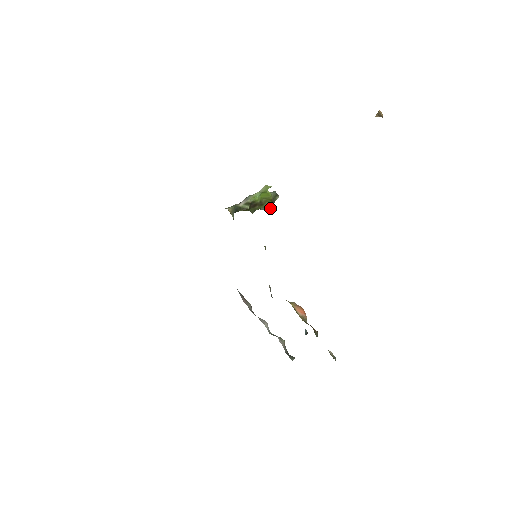
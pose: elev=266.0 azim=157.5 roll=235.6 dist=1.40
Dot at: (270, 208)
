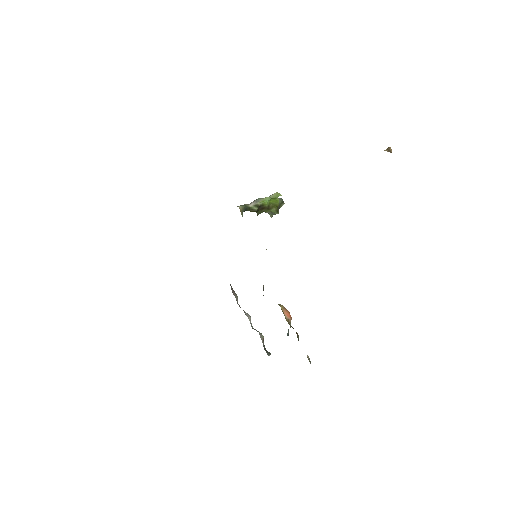
Dot at: (275, 213)
